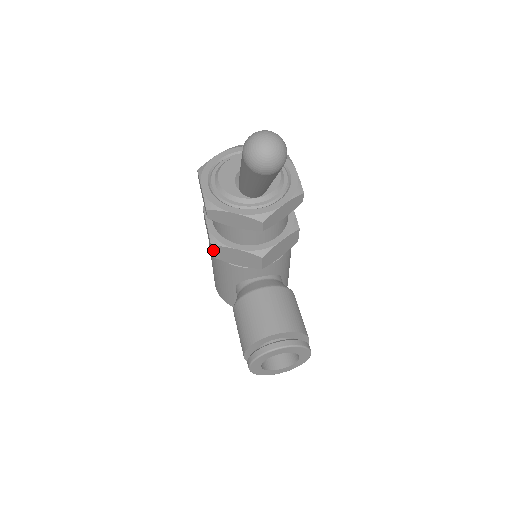
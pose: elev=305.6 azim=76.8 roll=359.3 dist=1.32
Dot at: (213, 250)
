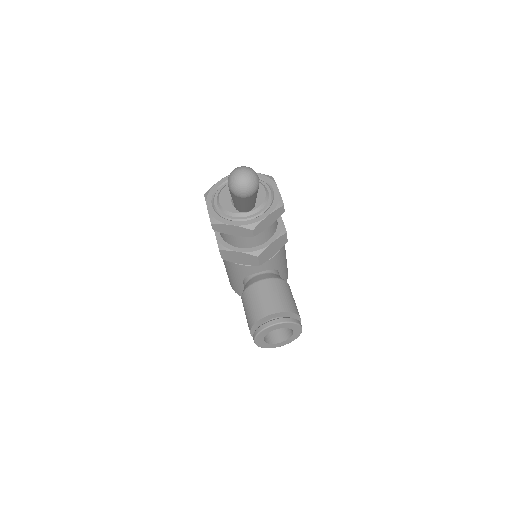
Dot at: (221, 254)
